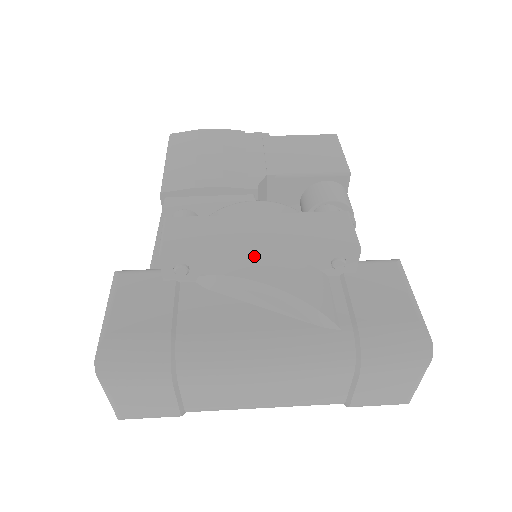
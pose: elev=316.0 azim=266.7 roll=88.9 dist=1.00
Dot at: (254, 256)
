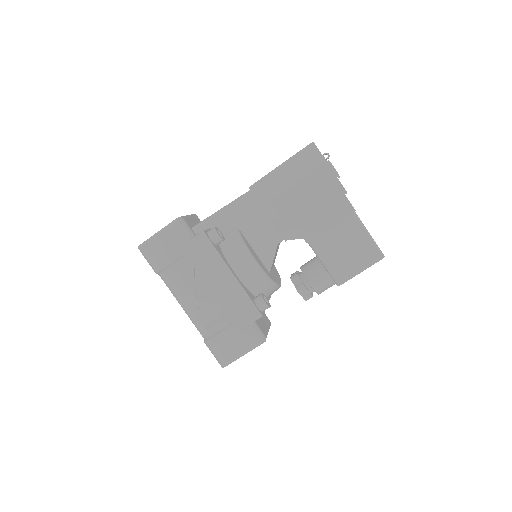
Dot at: (209, 286)
